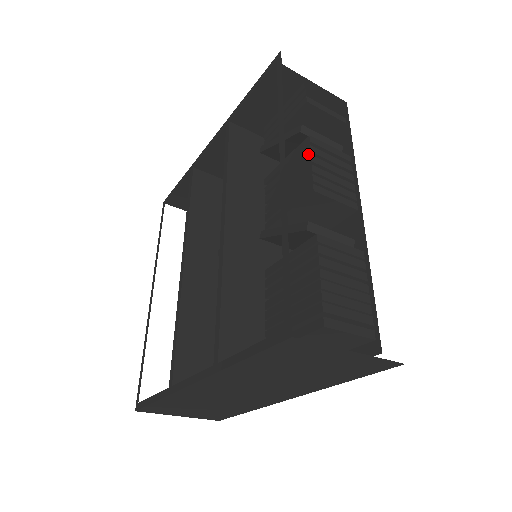
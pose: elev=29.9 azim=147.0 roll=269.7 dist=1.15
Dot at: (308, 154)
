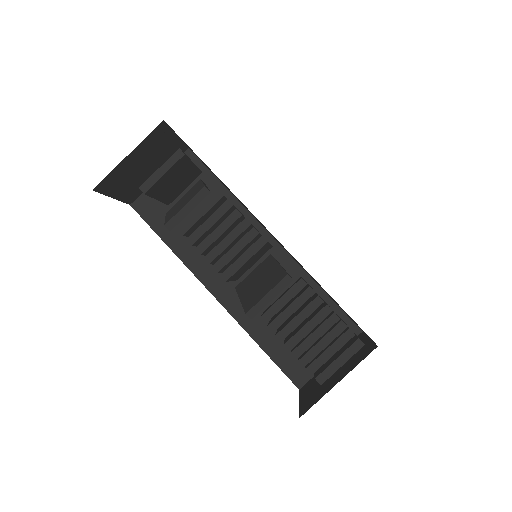
Dot at: (193, 245)
